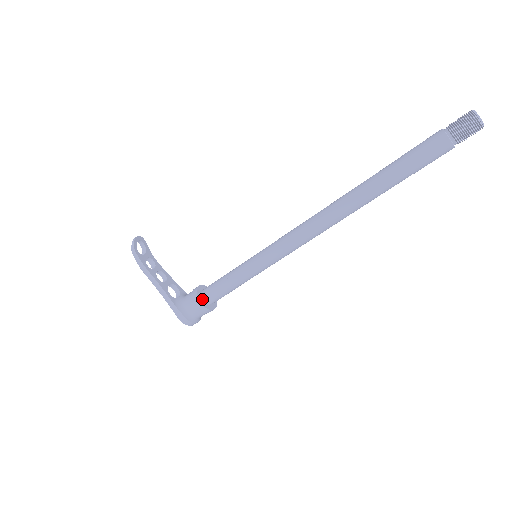
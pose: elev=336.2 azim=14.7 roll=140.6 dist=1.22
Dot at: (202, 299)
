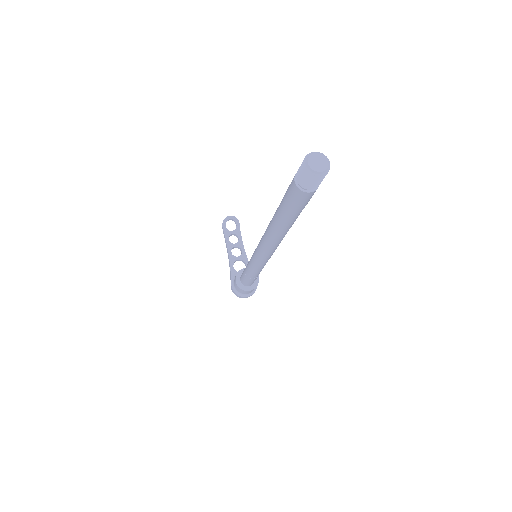
Dot at: (240, 278)
